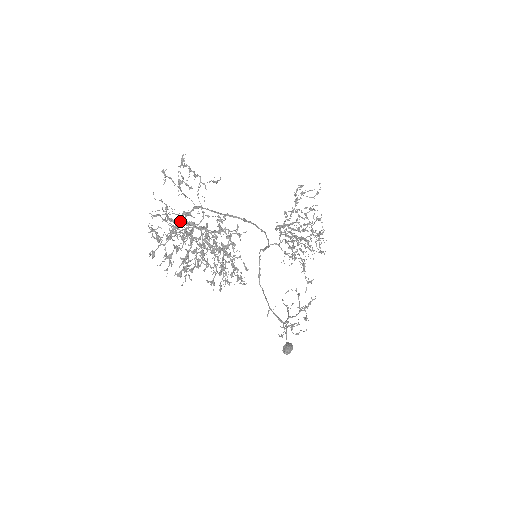
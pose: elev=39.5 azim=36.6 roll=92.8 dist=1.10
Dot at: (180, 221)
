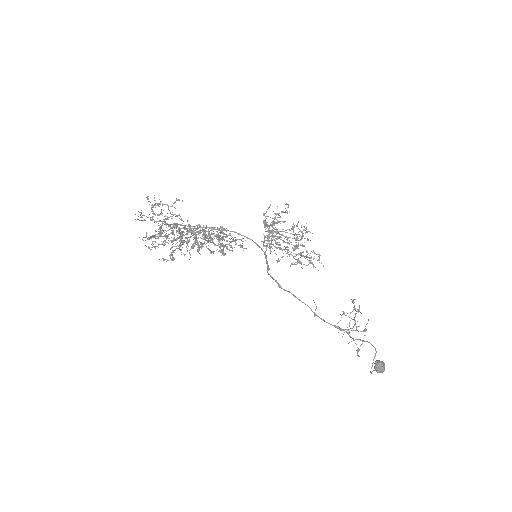
Dot at: (160, 213)
